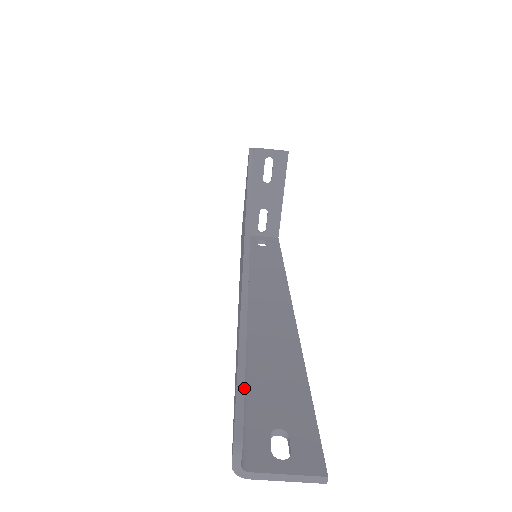
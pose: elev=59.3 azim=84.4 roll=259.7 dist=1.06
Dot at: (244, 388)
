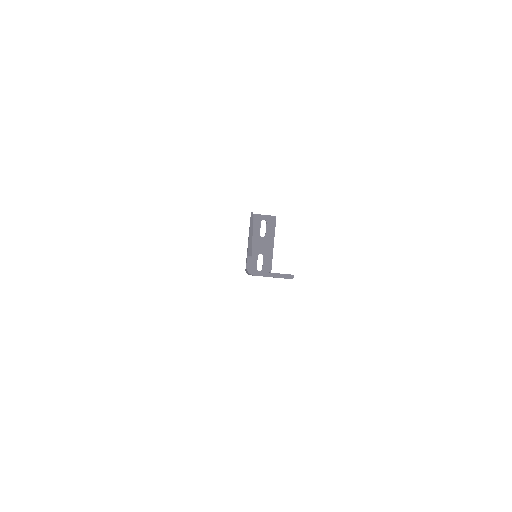
Dot at: occluded
